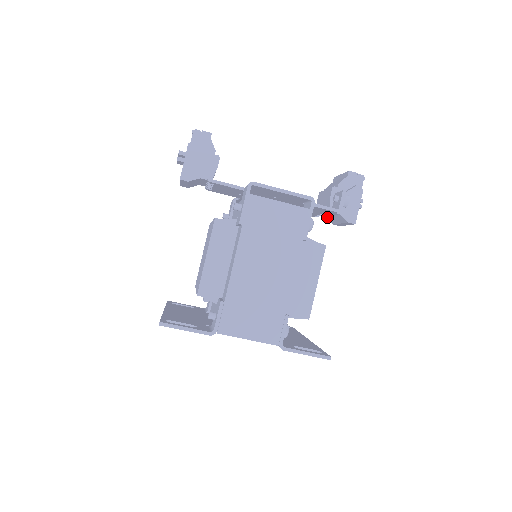
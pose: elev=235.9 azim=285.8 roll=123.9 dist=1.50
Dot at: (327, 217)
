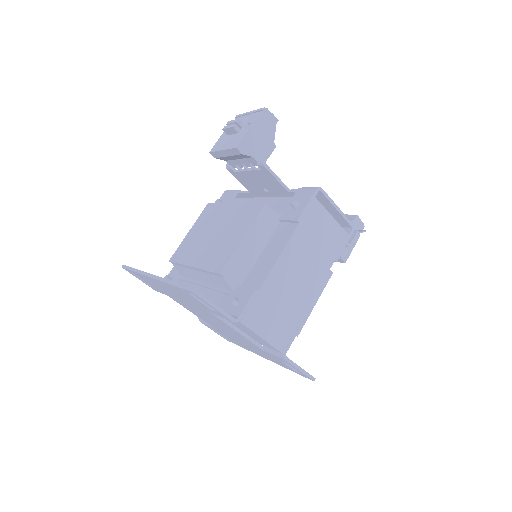
Dot at: occluded
